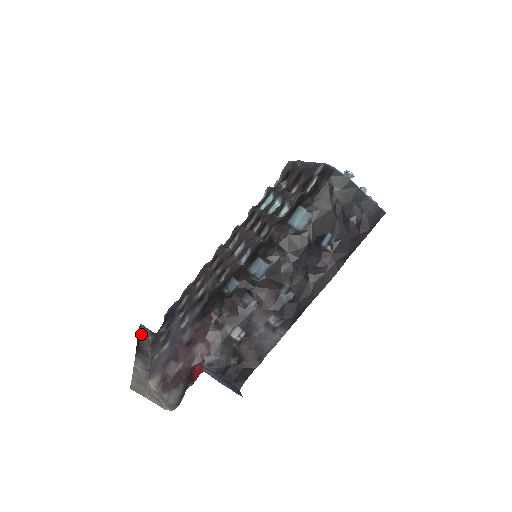
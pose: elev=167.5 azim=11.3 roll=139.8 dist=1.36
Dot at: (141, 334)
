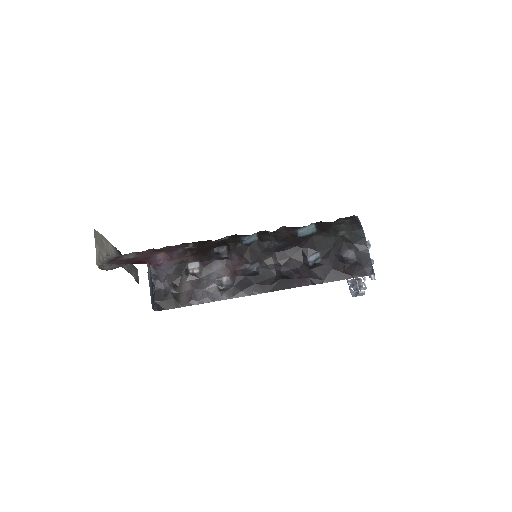
Dot at: (132, 265)
